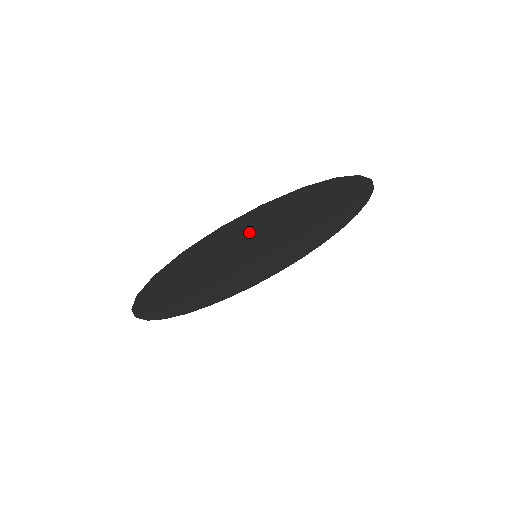
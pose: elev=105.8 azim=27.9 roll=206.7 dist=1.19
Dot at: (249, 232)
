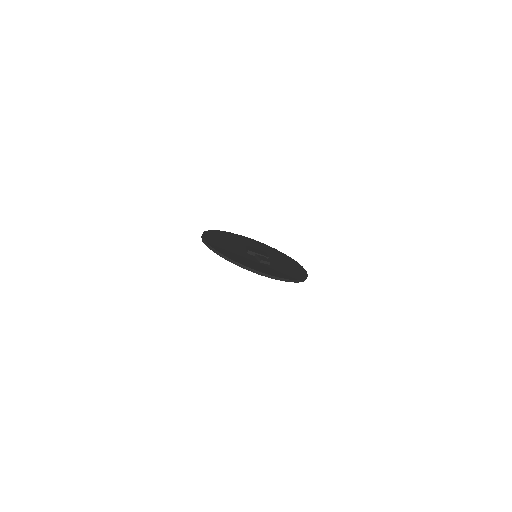
Dot at: occluded
